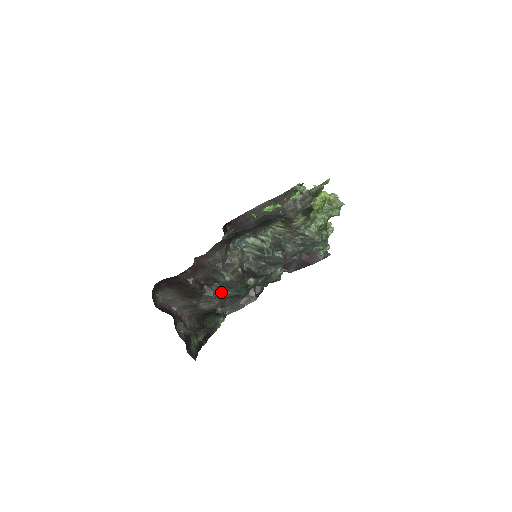
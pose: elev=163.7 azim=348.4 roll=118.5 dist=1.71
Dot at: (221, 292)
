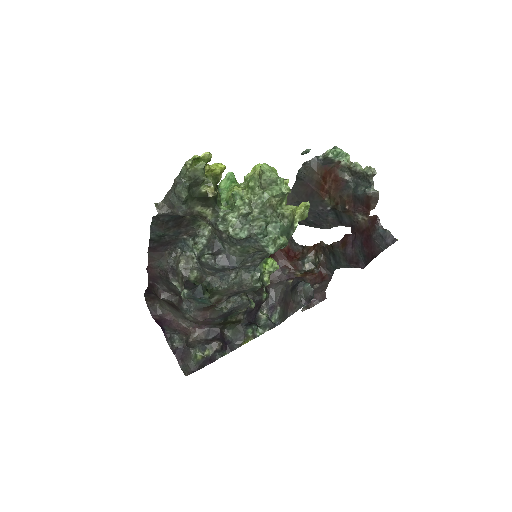
Dot at: (191, 303)
